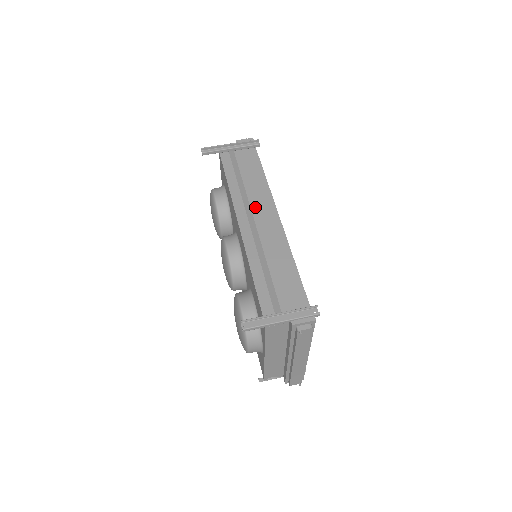
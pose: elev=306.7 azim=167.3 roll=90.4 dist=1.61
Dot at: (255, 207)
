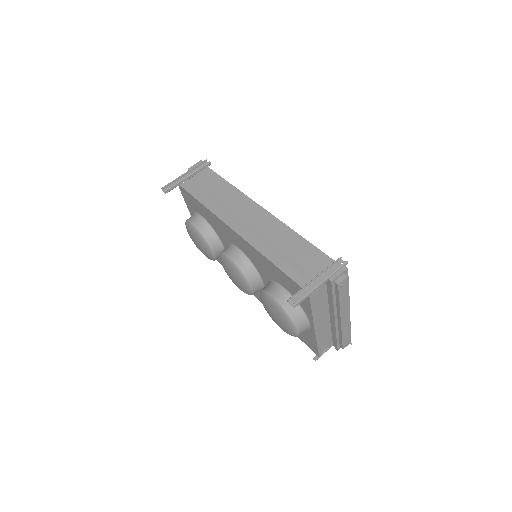
Dot at: (239, 211)
